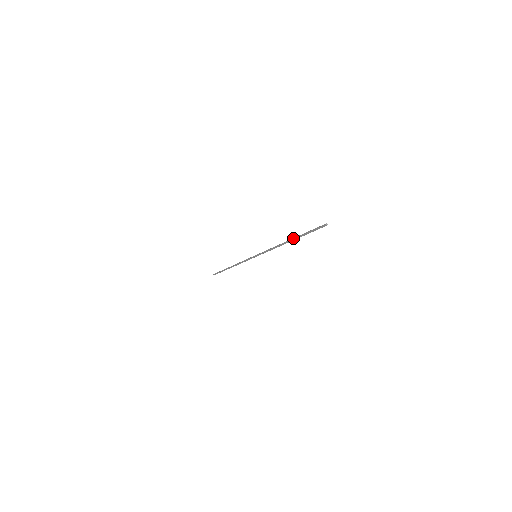
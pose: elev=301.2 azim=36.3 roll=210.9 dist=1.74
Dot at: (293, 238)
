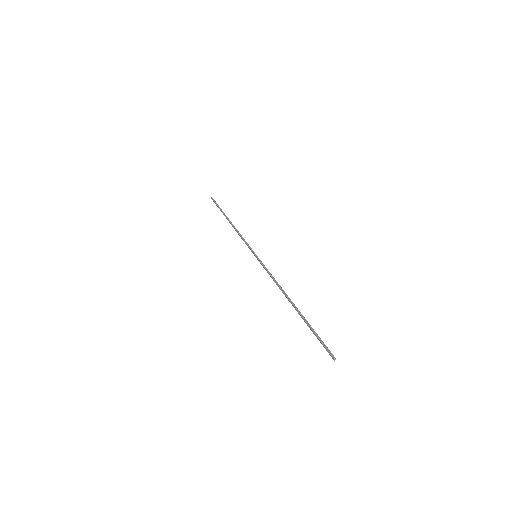
Dot at: occluded
